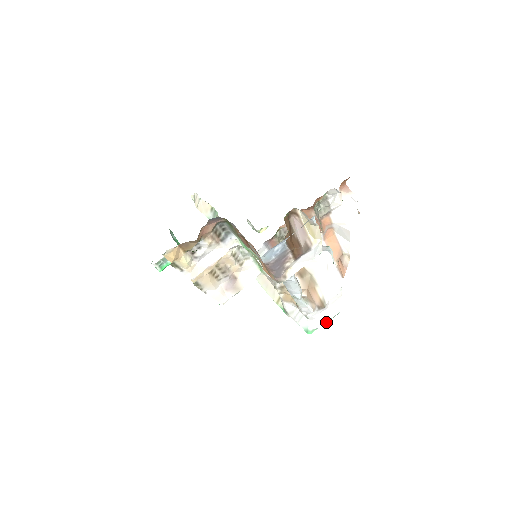
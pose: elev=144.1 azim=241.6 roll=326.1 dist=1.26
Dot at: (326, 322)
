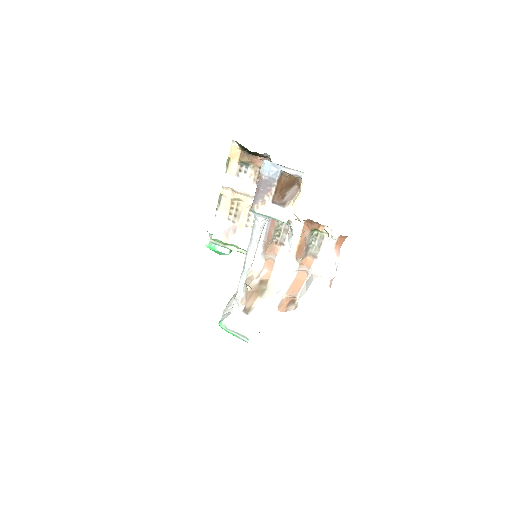
Dot at: (235, 335)
